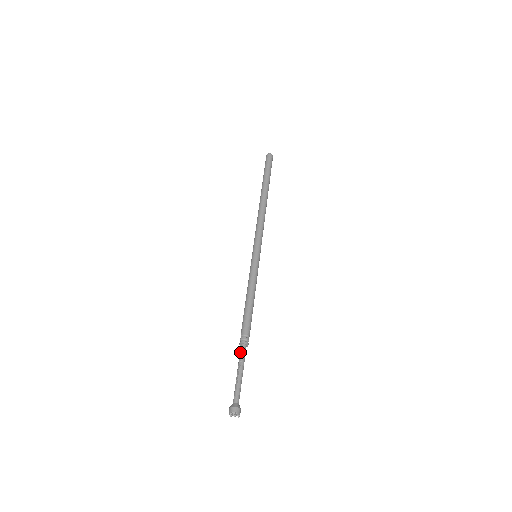
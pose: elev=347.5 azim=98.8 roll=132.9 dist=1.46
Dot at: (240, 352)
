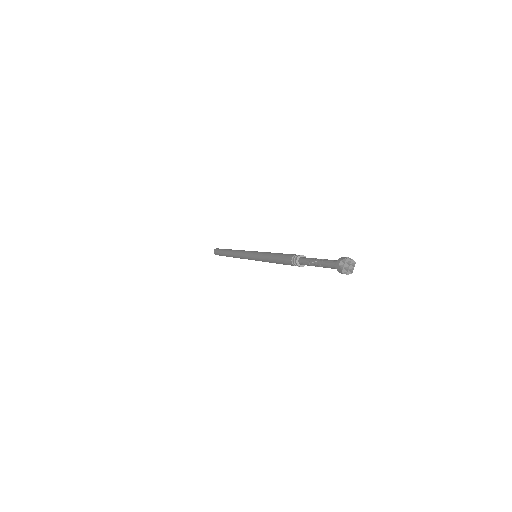
Dot at: (305, 257)
